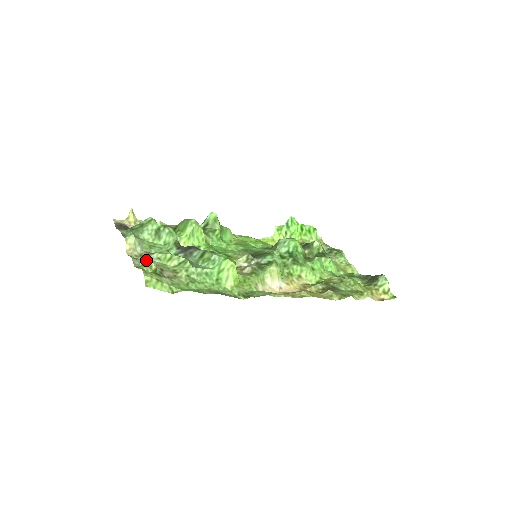
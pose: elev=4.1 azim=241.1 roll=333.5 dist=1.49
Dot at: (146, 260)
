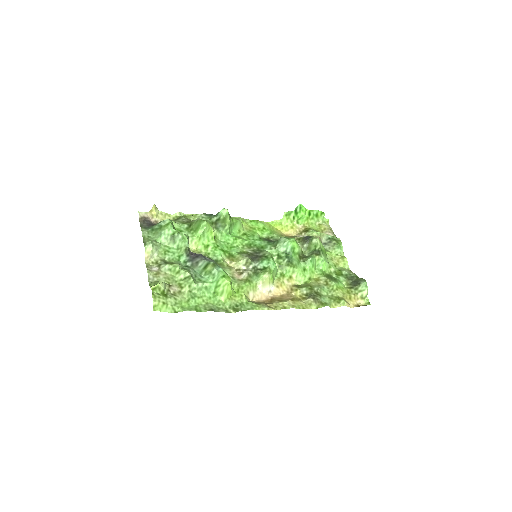
Dot at: (159, 272)
